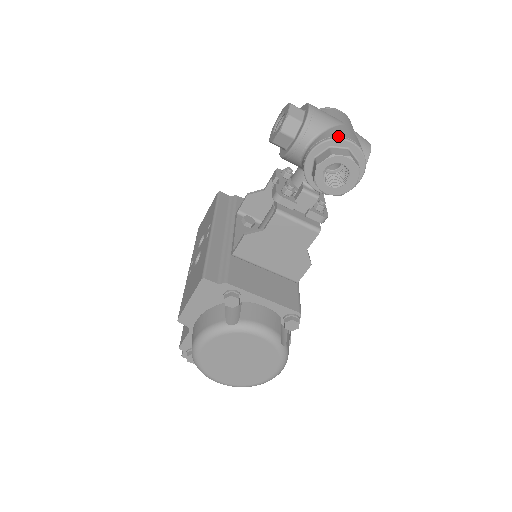
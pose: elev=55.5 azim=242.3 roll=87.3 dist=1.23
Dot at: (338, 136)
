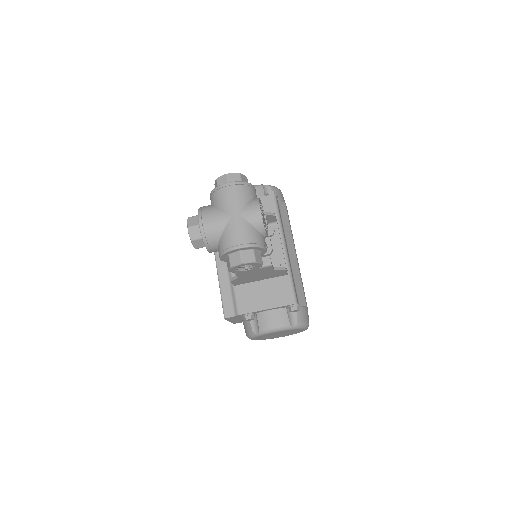
Dot at: (227, 248)
